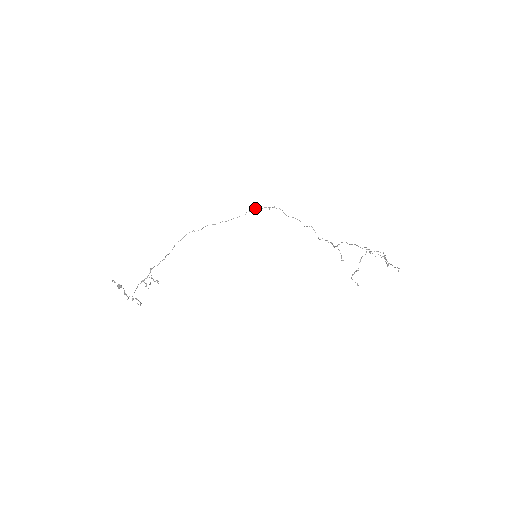
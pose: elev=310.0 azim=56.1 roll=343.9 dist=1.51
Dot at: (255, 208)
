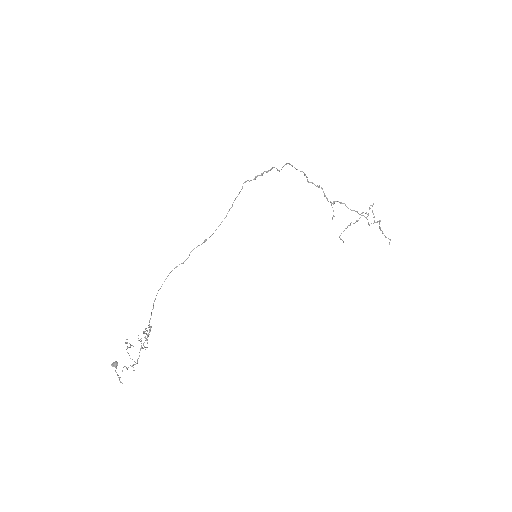
Dot at: (245, 182)
